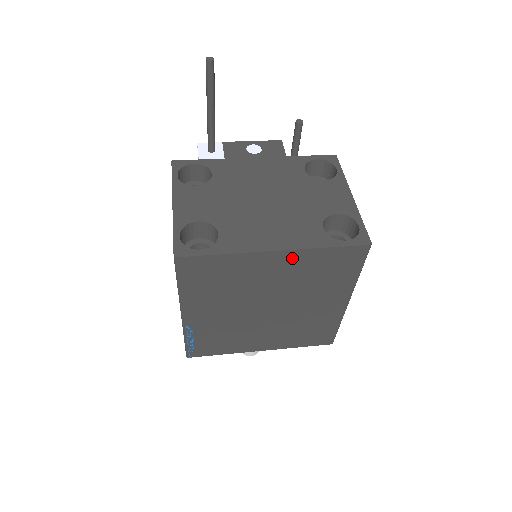
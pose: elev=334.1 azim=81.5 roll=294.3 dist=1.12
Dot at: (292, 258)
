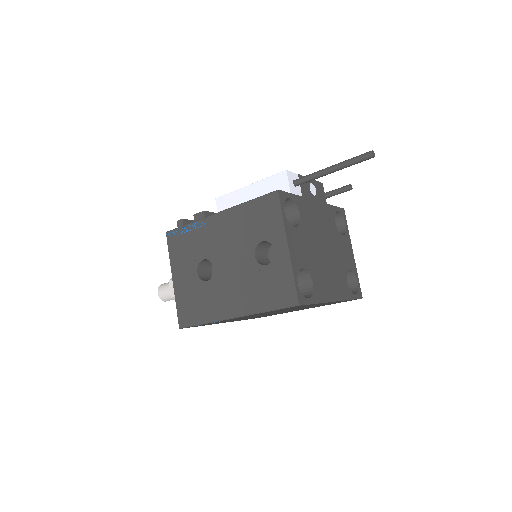
Dot at: (332, 302)
